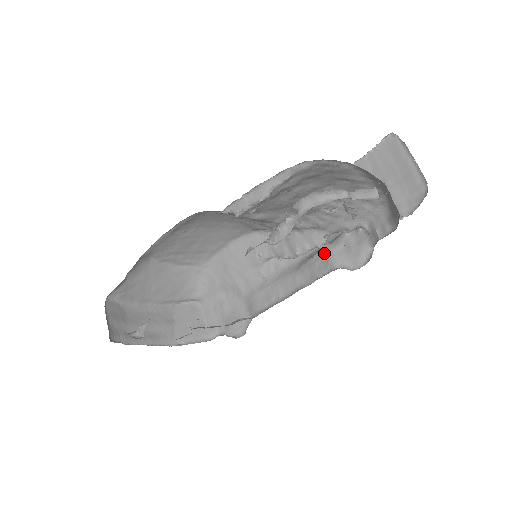
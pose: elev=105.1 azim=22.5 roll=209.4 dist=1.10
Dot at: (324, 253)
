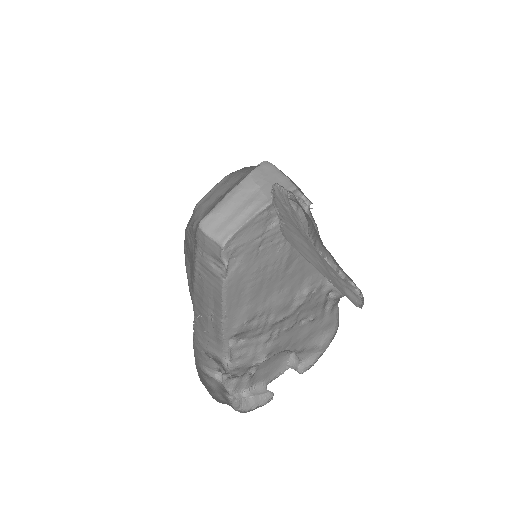
Dot at: occluded
